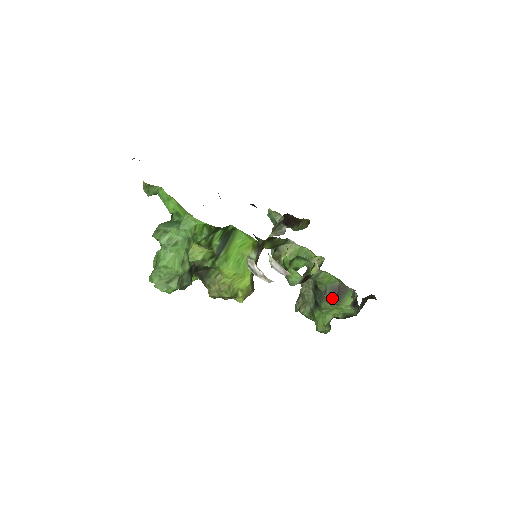
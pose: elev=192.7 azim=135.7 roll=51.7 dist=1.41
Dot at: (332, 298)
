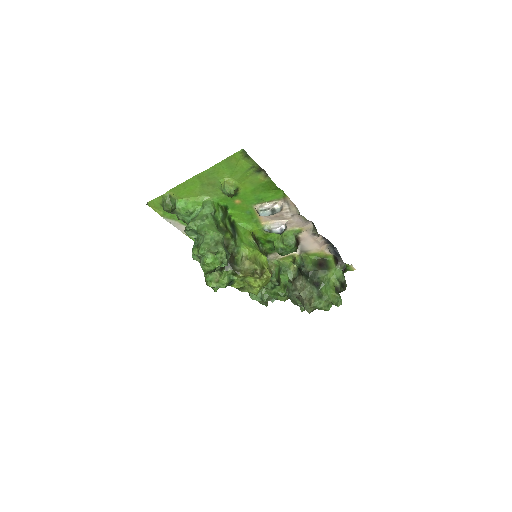
Dot at: (322, 269)
